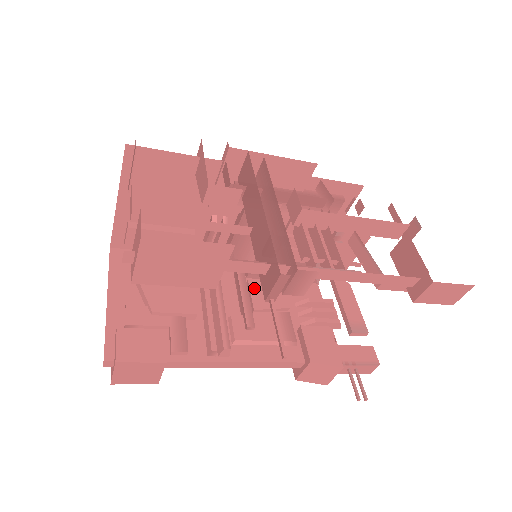
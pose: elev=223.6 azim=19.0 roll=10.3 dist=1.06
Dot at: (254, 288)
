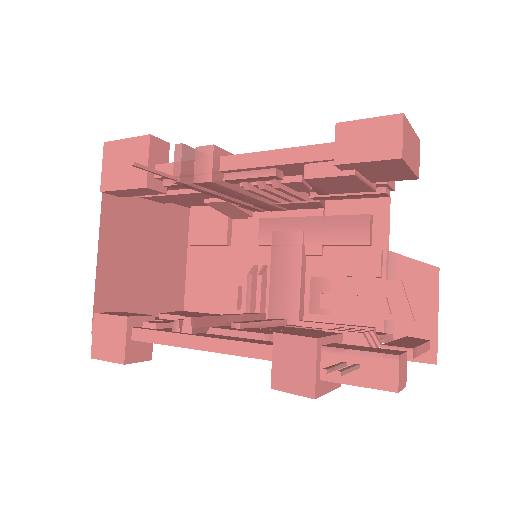
Dot at: (280, 327)
